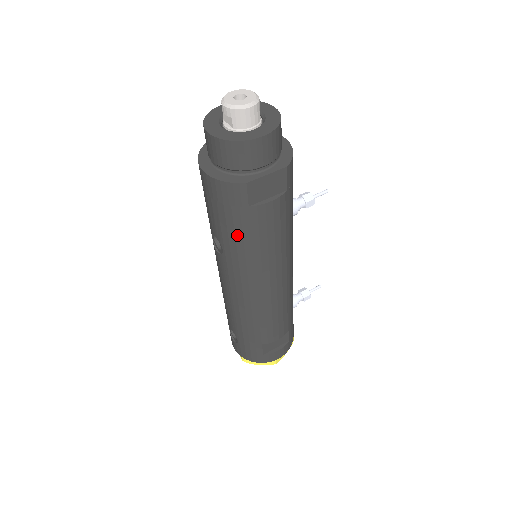
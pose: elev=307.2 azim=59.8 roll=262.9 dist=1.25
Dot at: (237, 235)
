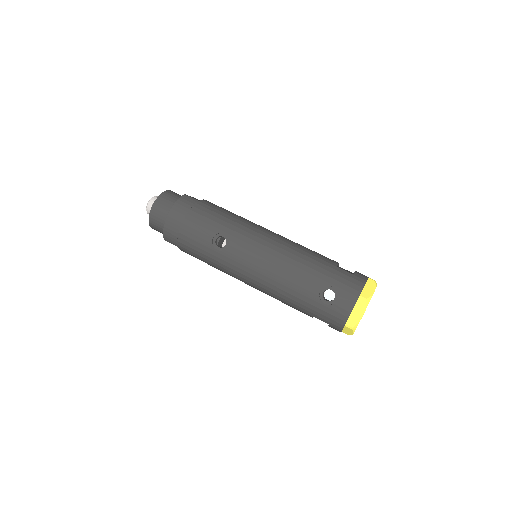
Dot at: (214, 215)
